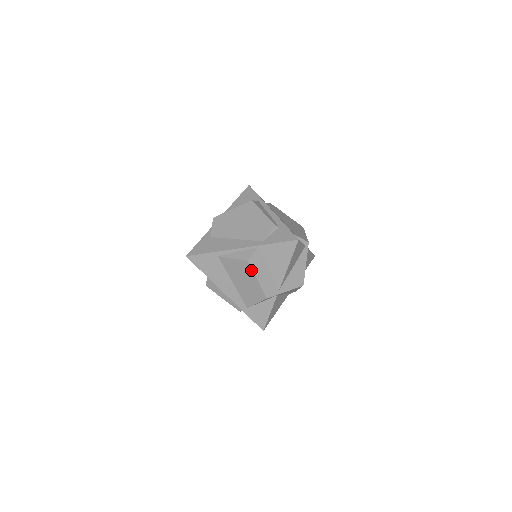
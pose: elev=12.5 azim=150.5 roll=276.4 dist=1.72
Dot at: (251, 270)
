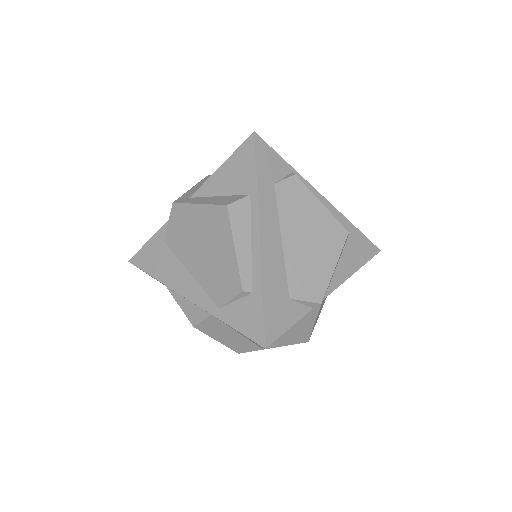
Dot at: (204, 332)
